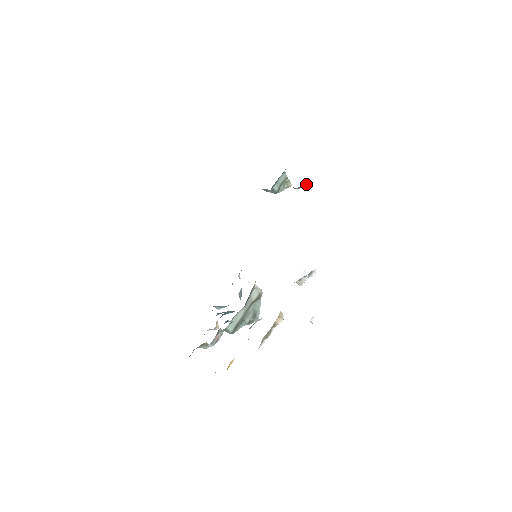
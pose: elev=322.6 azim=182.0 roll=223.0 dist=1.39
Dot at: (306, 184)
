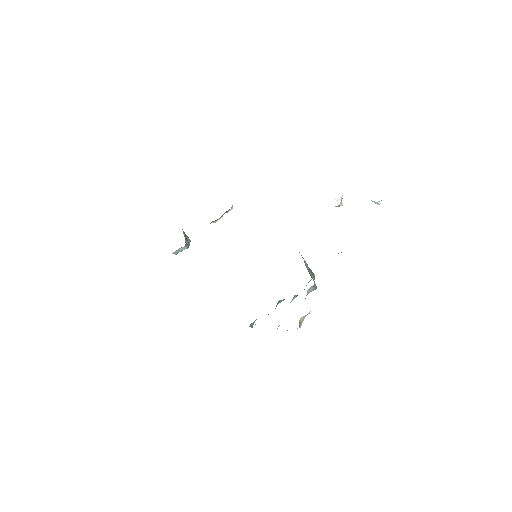
Dot at: occluded
